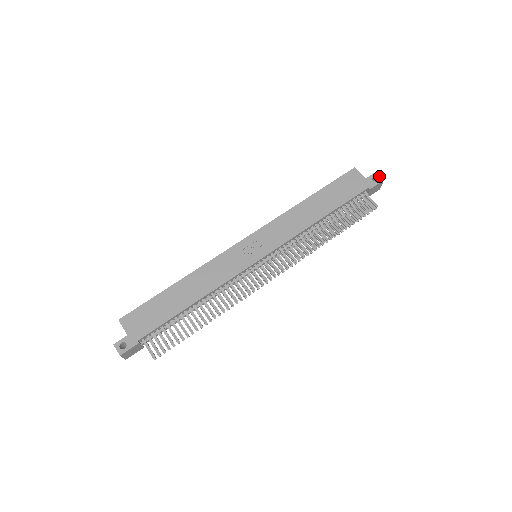
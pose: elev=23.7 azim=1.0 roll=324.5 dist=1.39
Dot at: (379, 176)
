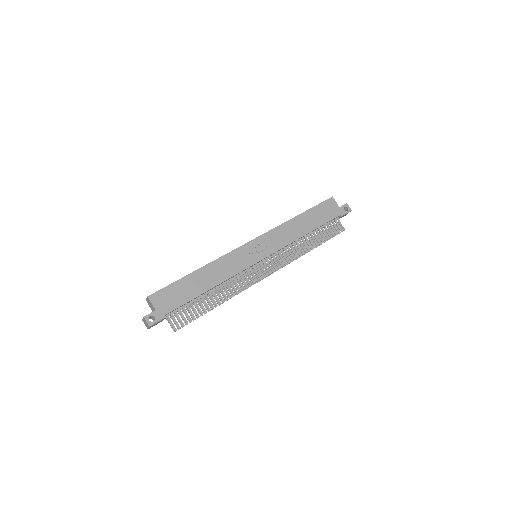
Dot at: (349, 207)
